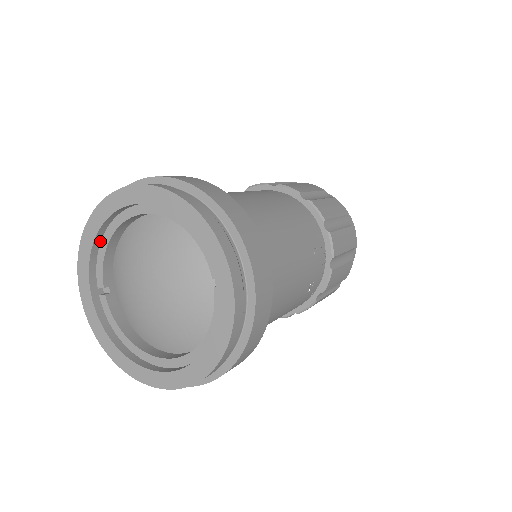
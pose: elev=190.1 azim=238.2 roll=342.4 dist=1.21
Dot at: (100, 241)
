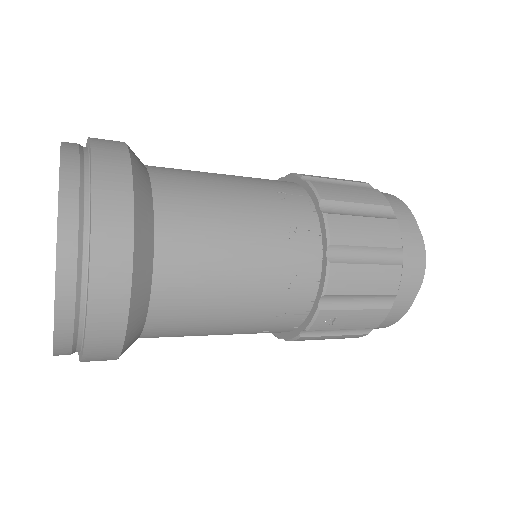
Dot at: occluded
